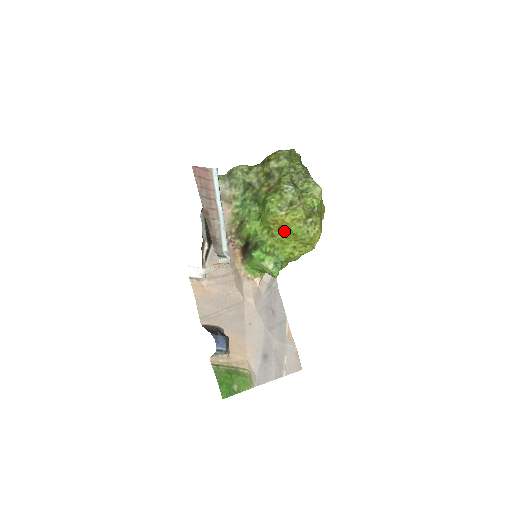
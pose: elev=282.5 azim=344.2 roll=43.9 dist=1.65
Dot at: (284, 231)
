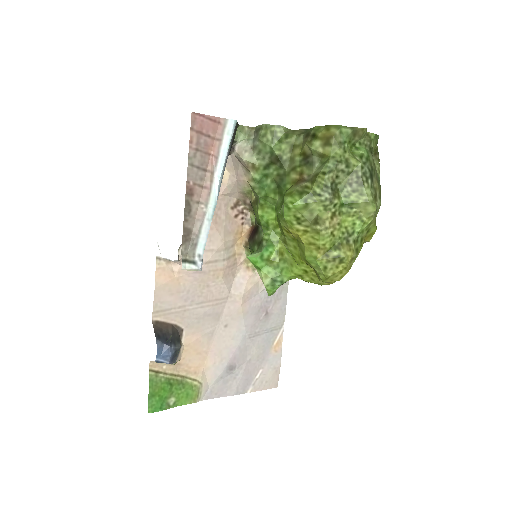
Dot at: (298, 247)
